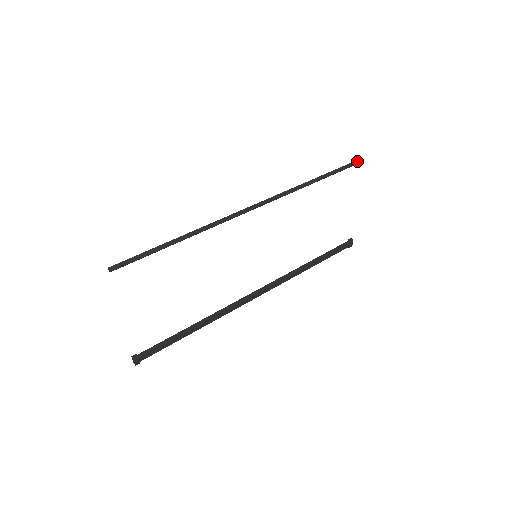
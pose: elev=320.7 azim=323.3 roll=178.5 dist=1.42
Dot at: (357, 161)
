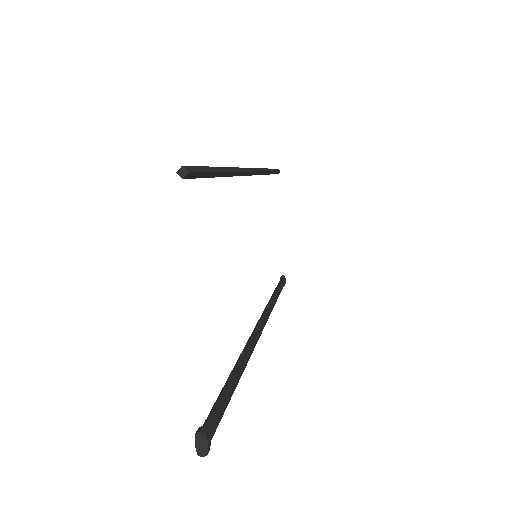
Dot at: (278, 169)
